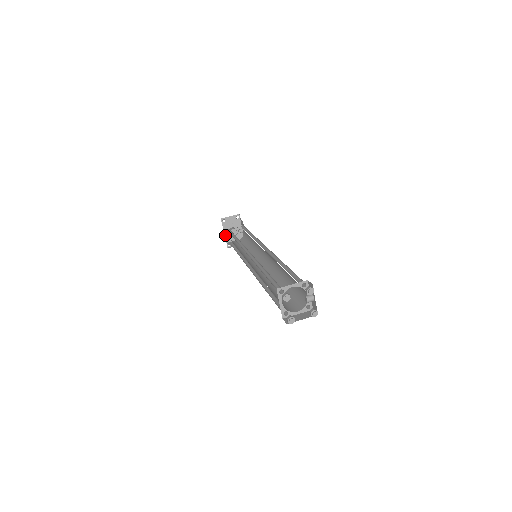
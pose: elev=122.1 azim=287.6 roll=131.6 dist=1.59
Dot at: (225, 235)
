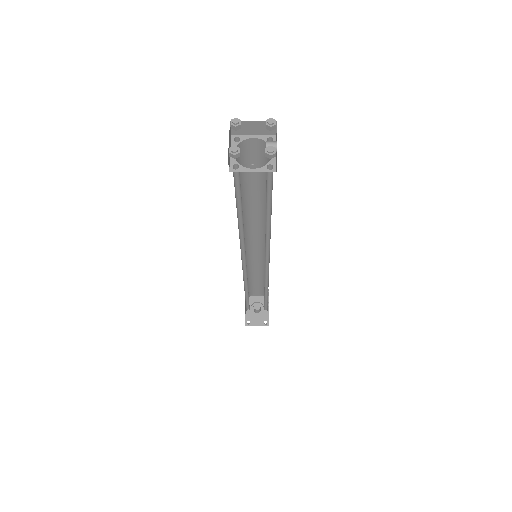
Dot at: occluded
